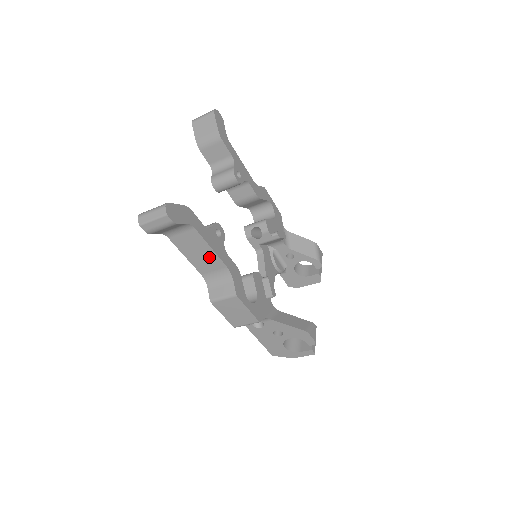
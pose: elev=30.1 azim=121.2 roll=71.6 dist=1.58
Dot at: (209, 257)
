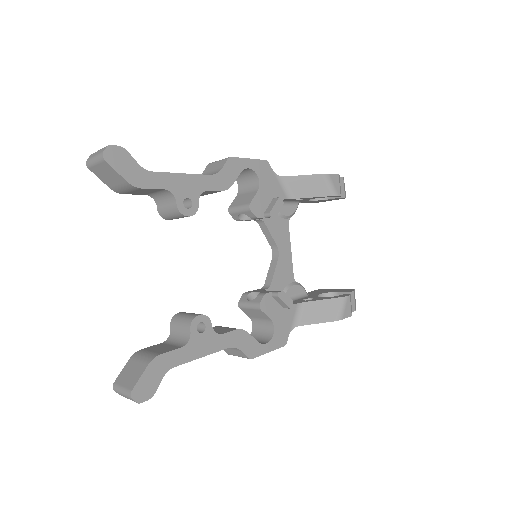
Dot at: occluded
